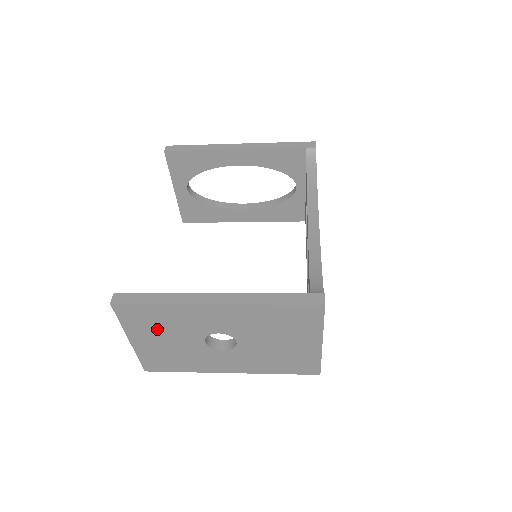
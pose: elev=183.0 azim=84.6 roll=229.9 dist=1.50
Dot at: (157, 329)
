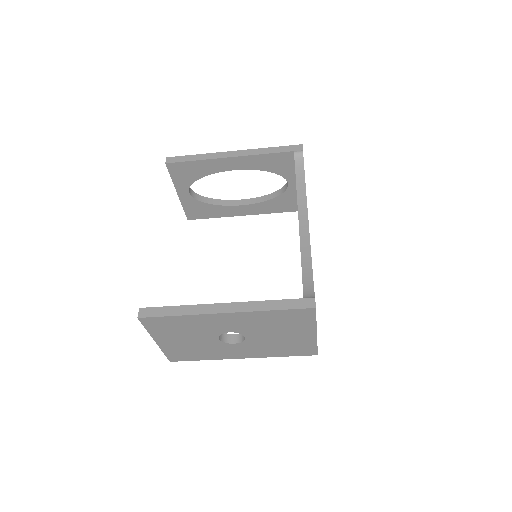
Dot at: (178, 332)
